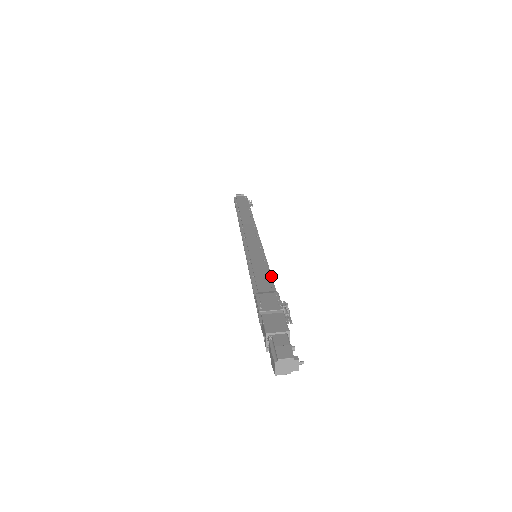
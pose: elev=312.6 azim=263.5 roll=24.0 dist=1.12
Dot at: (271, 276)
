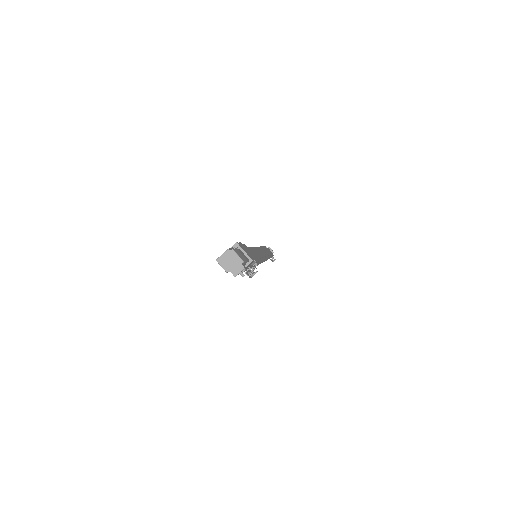
Dot at: (259, 262)
